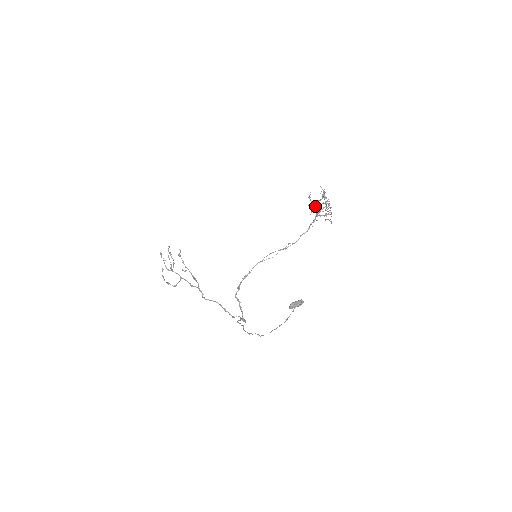
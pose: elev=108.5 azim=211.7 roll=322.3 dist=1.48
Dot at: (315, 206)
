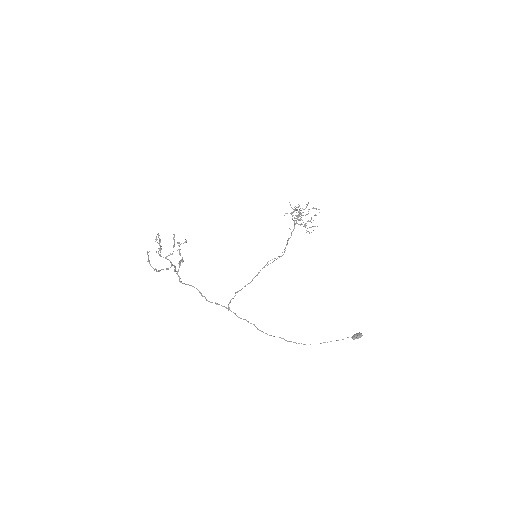
Dot at: (300, 216)
